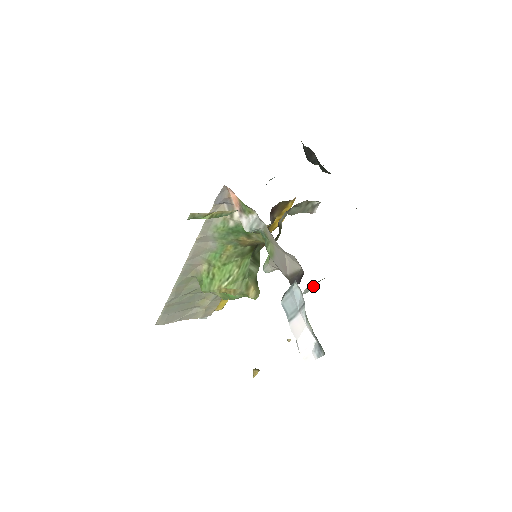
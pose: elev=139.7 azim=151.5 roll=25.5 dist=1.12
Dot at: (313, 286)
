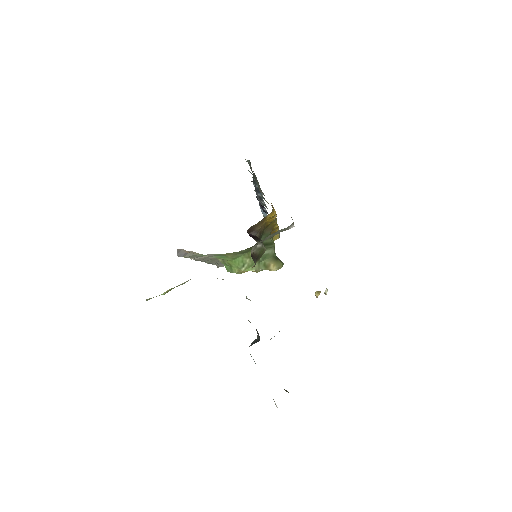
Dot at: occluded
